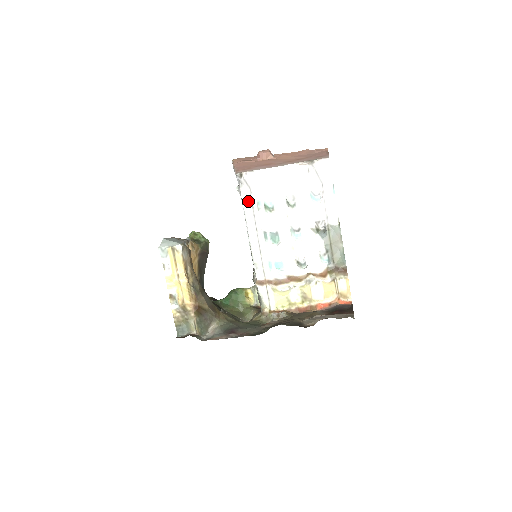
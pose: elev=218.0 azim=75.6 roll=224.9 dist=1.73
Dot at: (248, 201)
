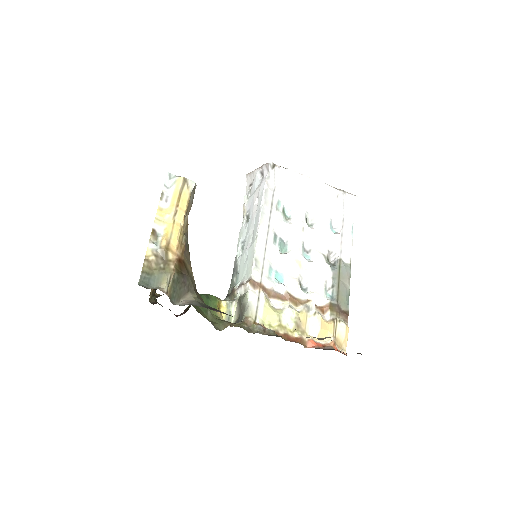
Dot at: (269, 195)
